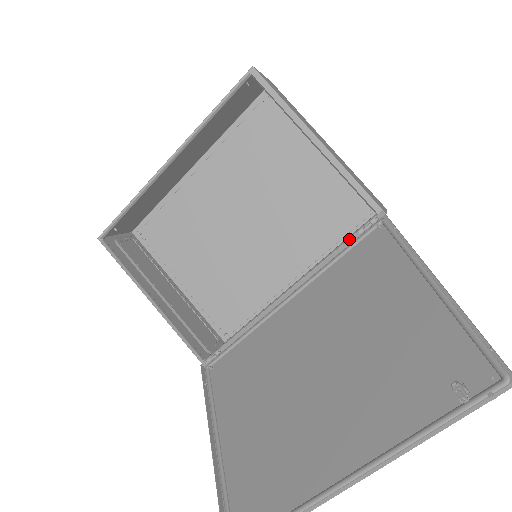
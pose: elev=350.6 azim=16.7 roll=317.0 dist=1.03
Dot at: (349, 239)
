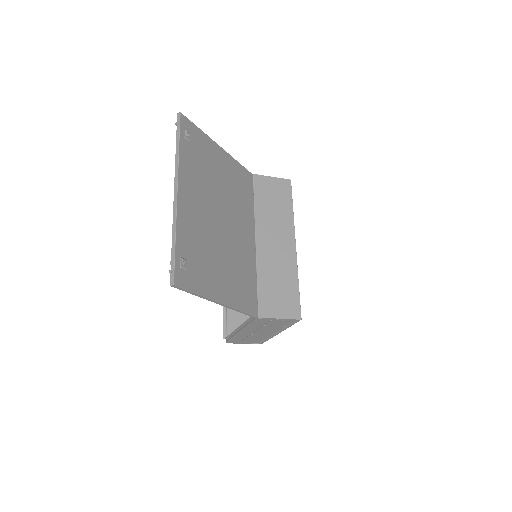
Dot at: occluded
